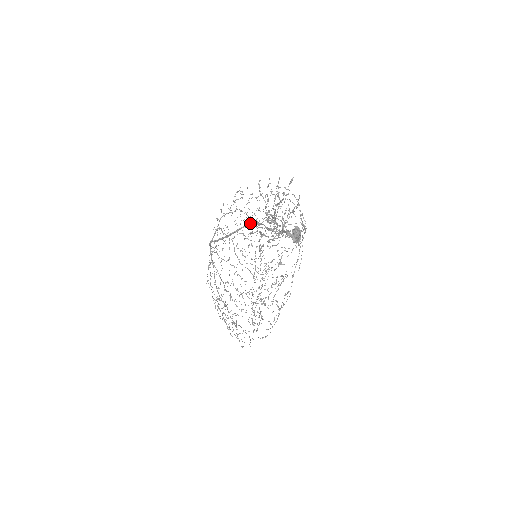
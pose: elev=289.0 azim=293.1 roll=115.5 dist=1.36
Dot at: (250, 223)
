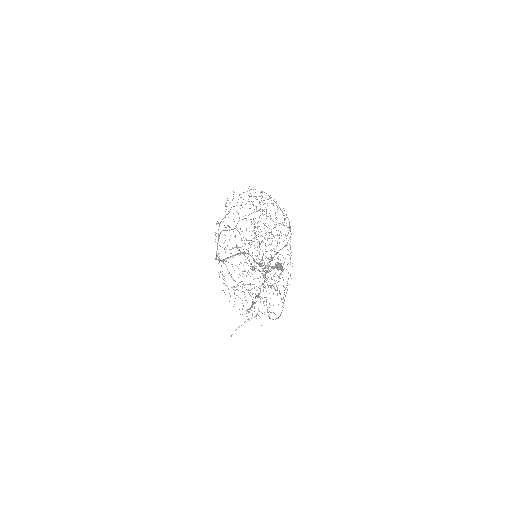
Dot at: (241, 252)
